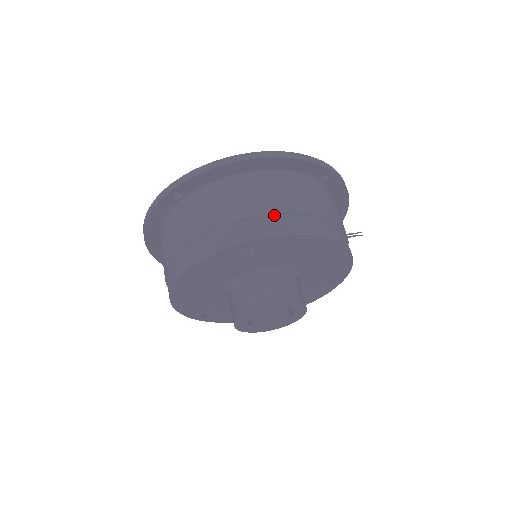
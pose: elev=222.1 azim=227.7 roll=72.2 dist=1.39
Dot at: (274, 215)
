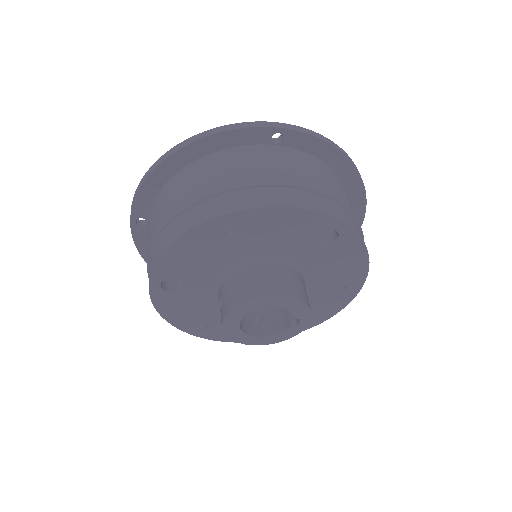
Dot at: (357, 223)
